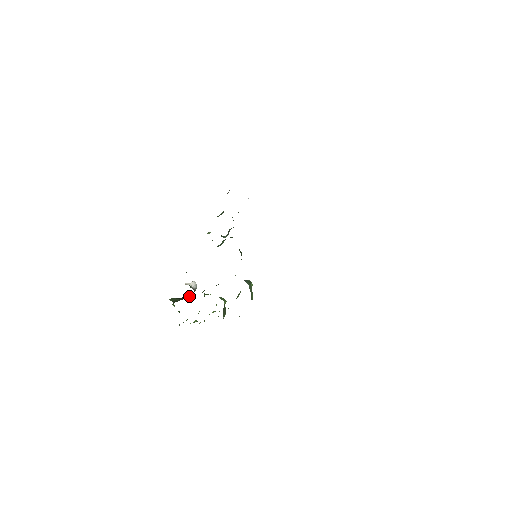
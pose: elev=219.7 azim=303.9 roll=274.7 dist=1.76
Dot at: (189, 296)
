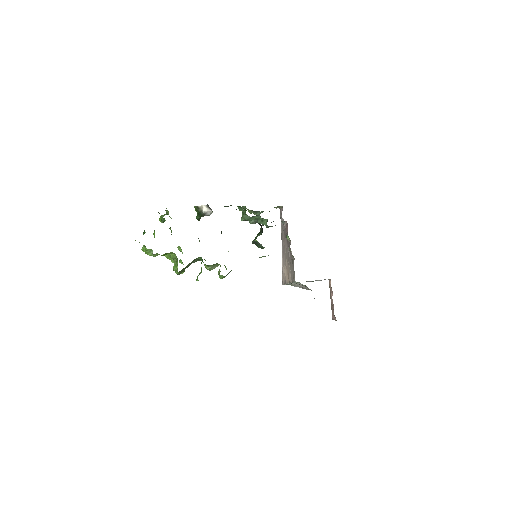
Dot at: occluded
